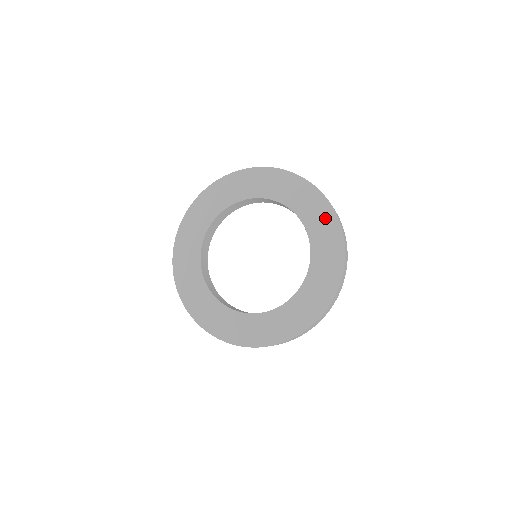
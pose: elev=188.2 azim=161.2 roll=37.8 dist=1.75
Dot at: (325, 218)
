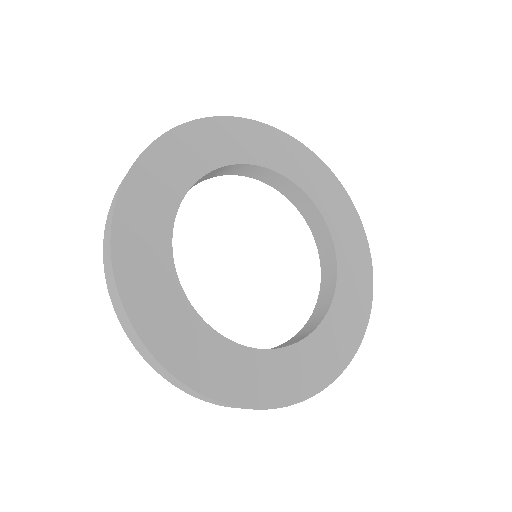
Dot at: (360, 300)
